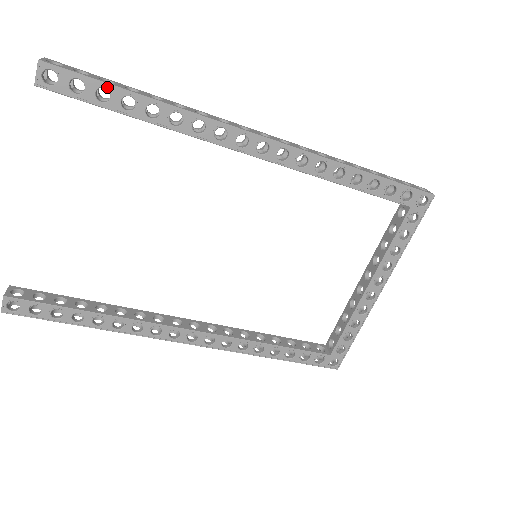
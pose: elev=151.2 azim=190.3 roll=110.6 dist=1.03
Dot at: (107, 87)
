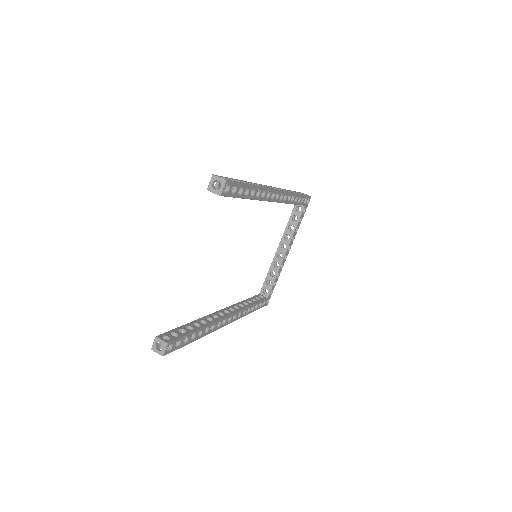
Dot at: (243, 186)
